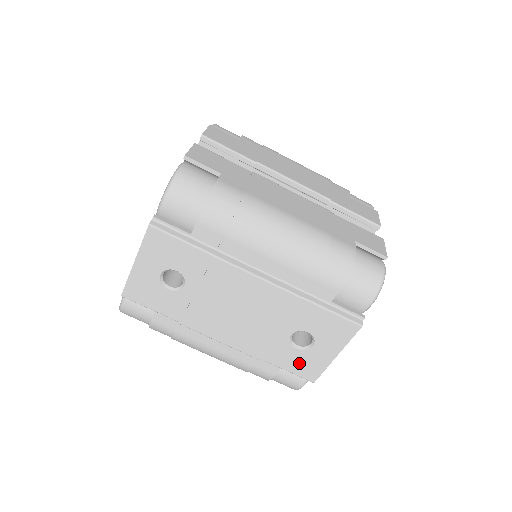
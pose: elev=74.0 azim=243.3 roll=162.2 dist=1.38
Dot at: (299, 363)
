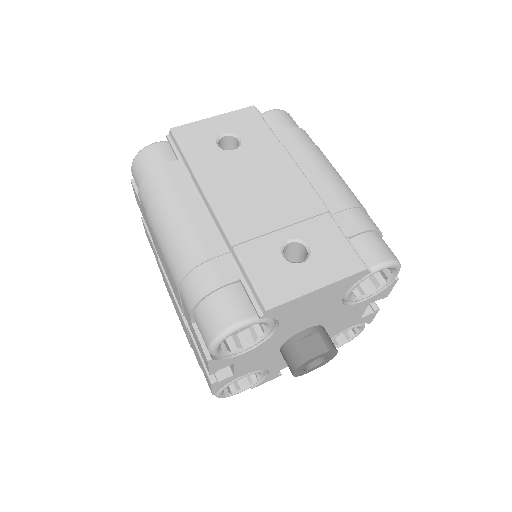
Dot at: (271, 275)
